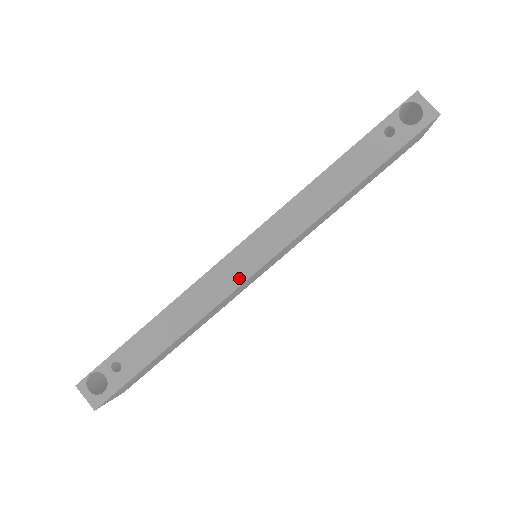
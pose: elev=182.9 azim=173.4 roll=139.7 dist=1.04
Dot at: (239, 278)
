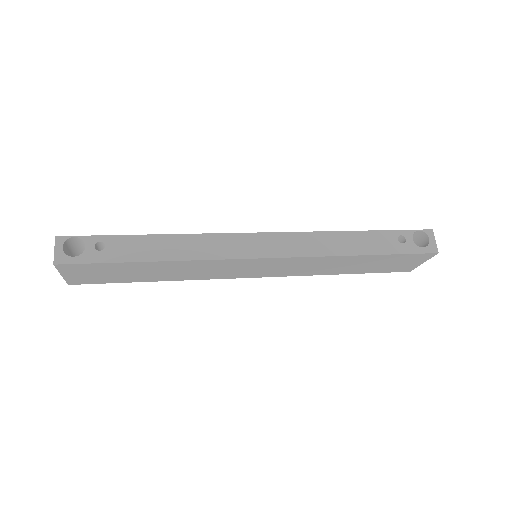
Dot at: (241, 253)
